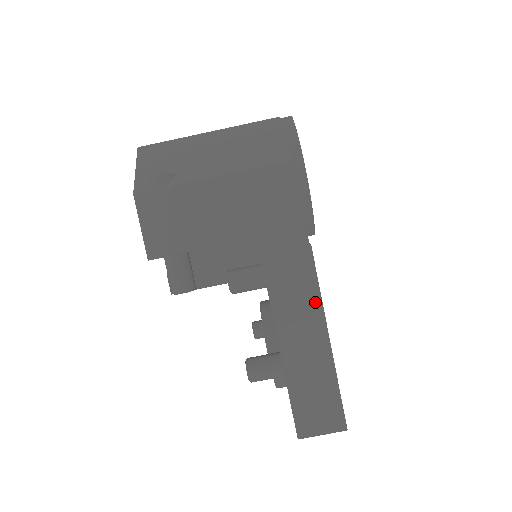
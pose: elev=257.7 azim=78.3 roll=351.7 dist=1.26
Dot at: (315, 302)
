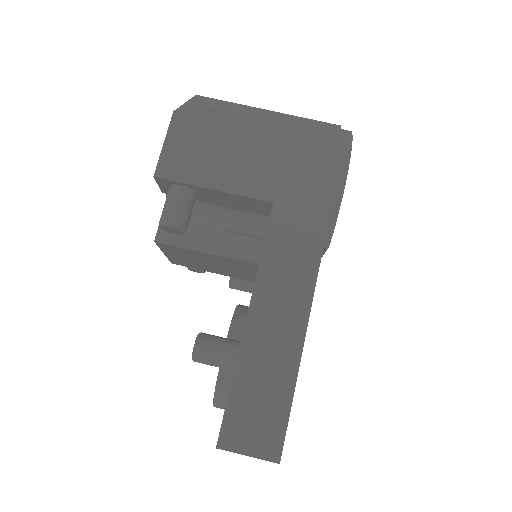
Dot at: (305, 294)
